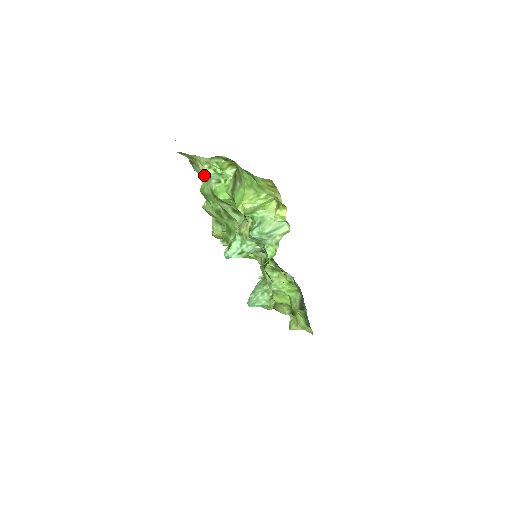
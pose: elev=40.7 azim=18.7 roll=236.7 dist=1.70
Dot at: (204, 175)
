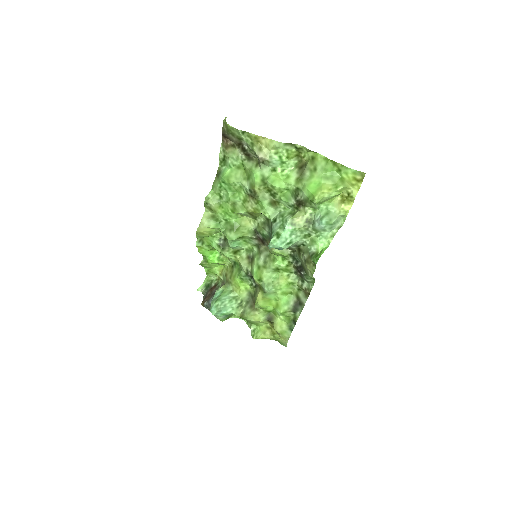
Dot at: (266, 160)
